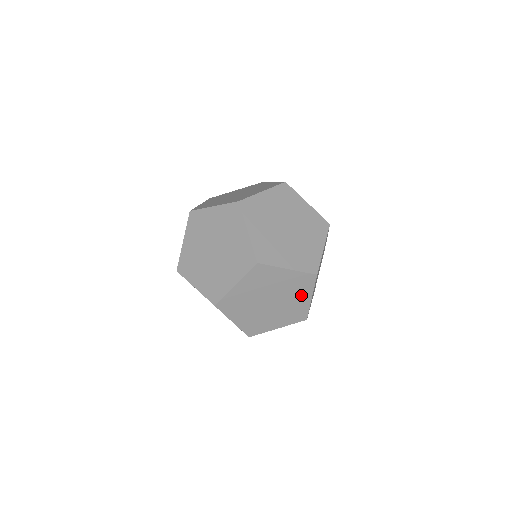
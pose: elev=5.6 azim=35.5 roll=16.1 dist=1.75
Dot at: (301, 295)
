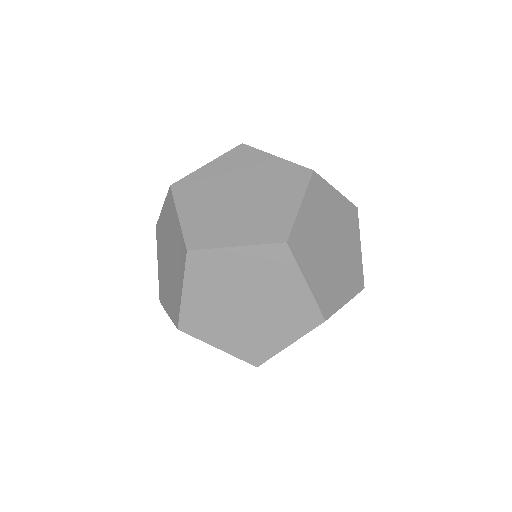
Dot at: (286, 282)
